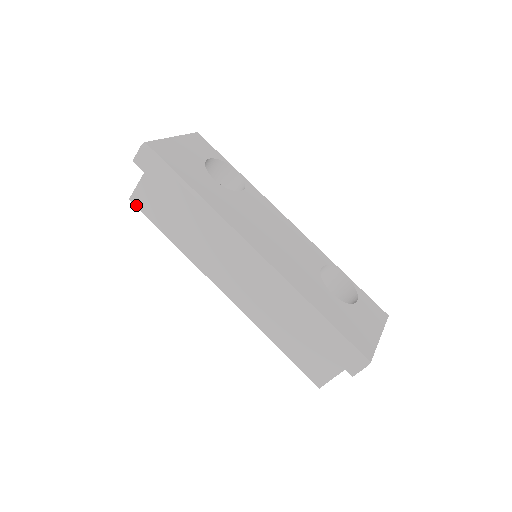
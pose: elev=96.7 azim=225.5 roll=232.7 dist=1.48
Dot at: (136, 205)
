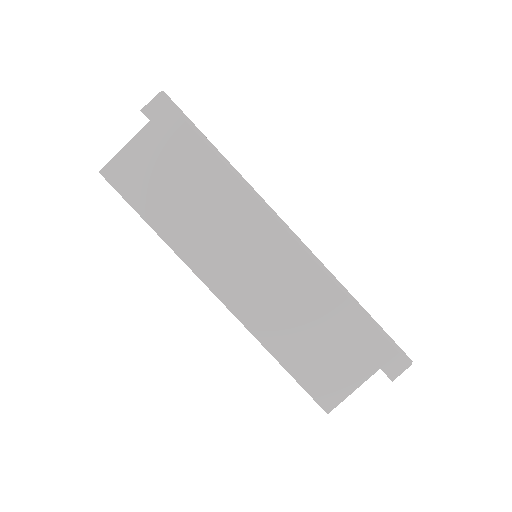
Dot at: (108, 180)
